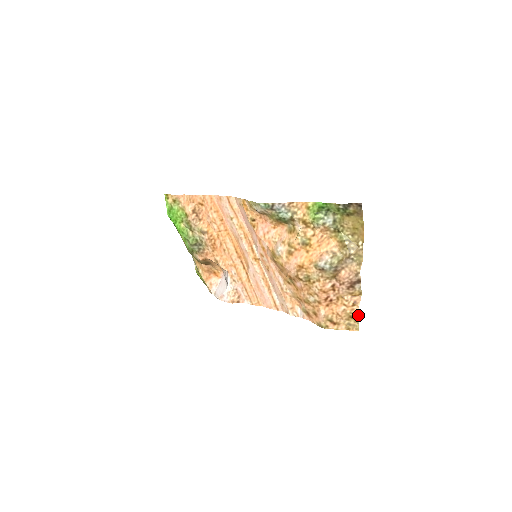
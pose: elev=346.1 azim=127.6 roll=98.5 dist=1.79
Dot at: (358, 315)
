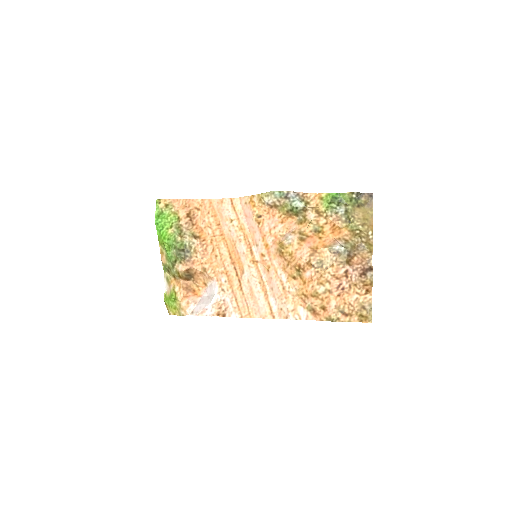
Dot at: (371, 305)
